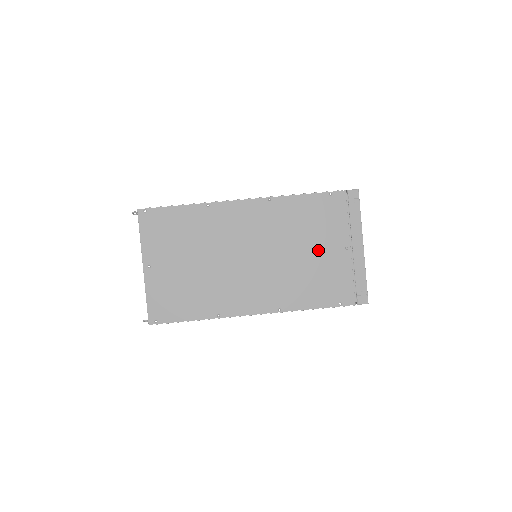
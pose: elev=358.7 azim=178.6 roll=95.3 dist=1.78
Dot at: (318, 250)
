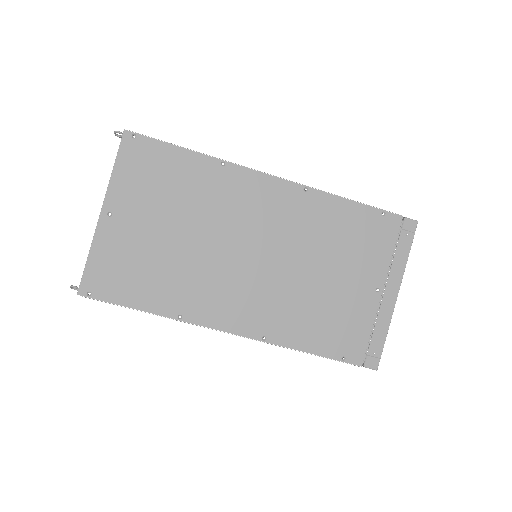
Dot at: (342, 279)
